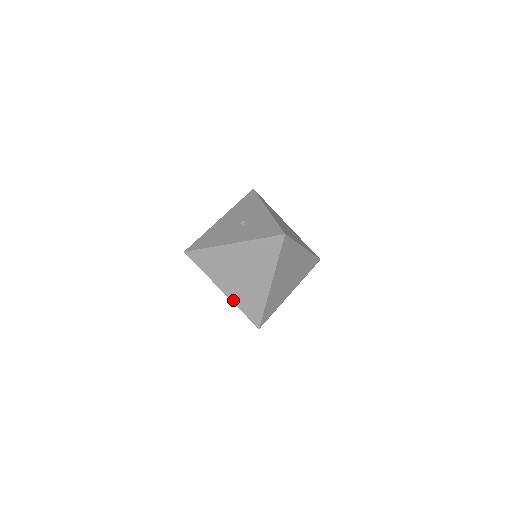
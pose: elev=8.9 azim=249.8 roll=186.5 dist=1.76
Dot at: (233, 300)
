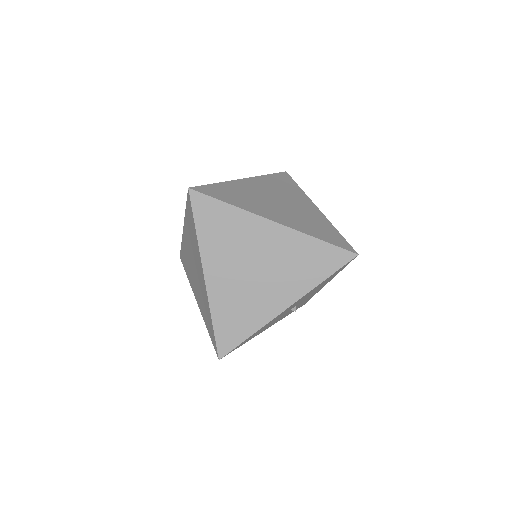
Dot at: (202, 314)
